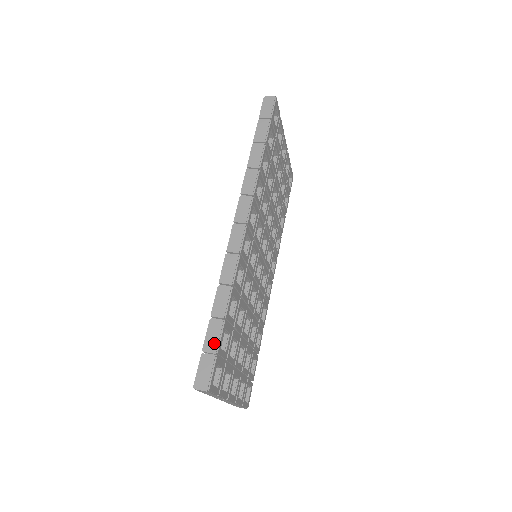
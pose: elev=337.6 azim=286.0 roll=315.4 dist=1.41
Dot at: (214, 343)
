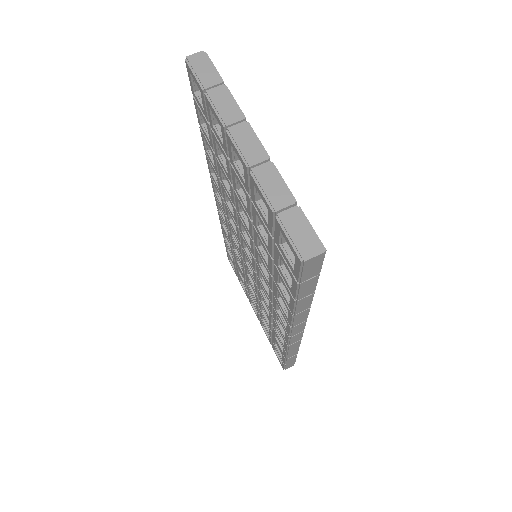
Dot at: (293, 360)
